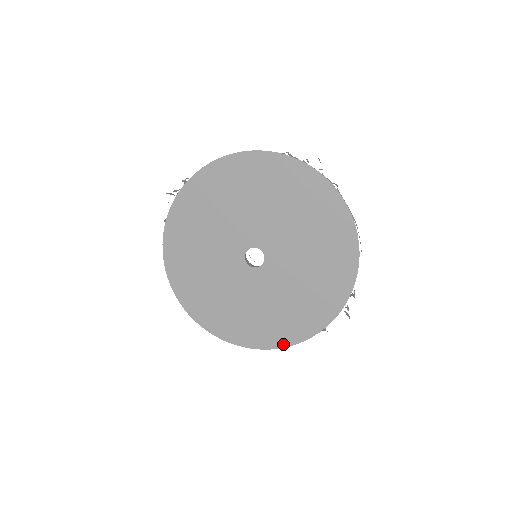
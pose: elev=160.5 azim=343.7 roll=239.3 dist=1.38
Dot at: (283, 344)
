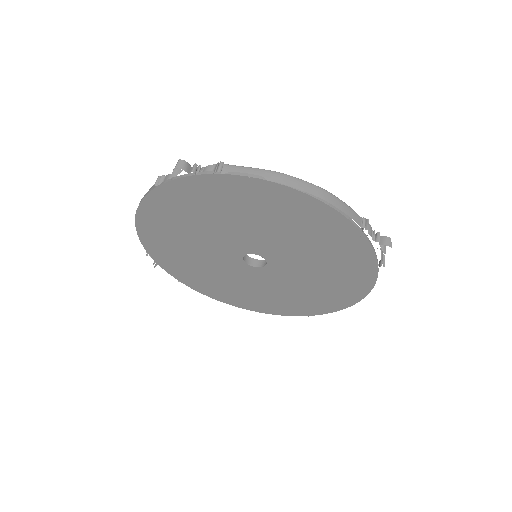
Dot at: (363, 293)
